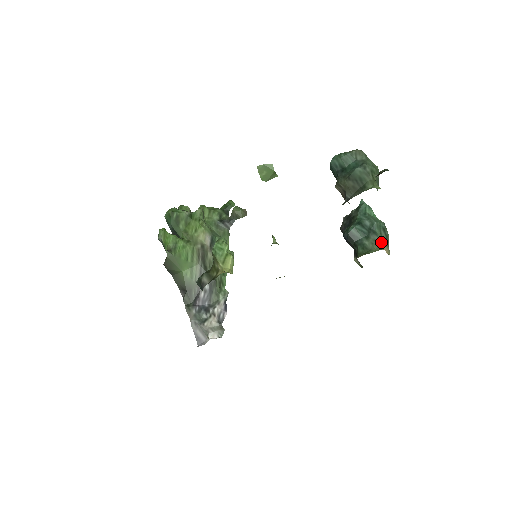
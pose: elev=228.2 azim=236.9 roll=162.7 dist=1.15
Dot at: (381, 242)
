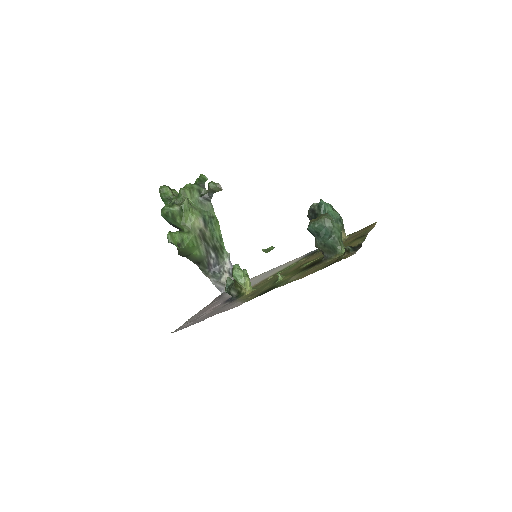
Dot at: occluded
